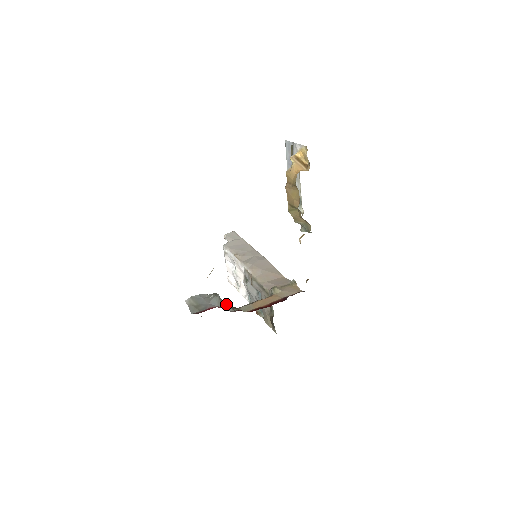
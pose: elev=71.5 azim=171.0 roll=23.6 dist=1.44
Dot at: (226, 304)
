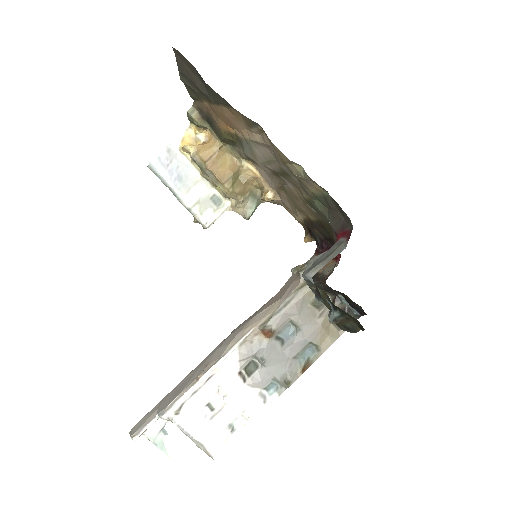
Dot at: occluded
